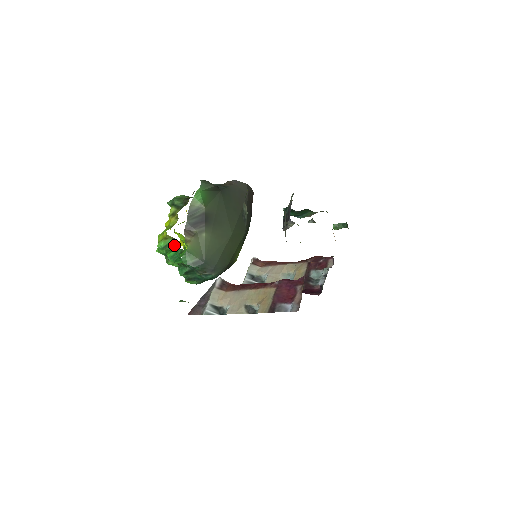
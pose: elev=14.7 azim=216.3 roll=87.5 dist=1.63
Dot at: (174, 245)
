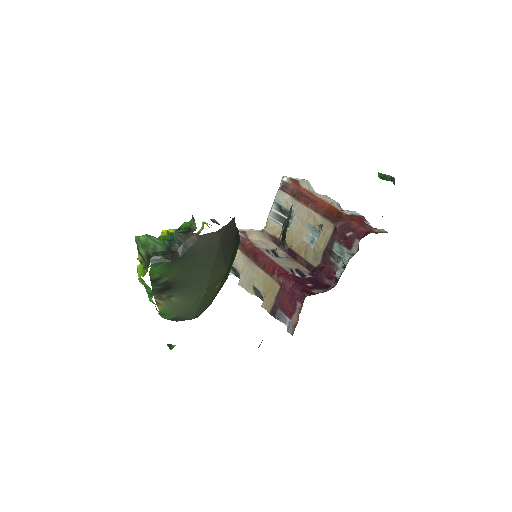
Dot at: (151, 291)
